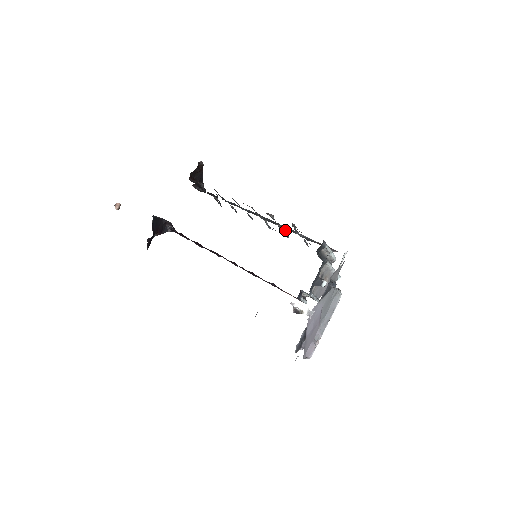
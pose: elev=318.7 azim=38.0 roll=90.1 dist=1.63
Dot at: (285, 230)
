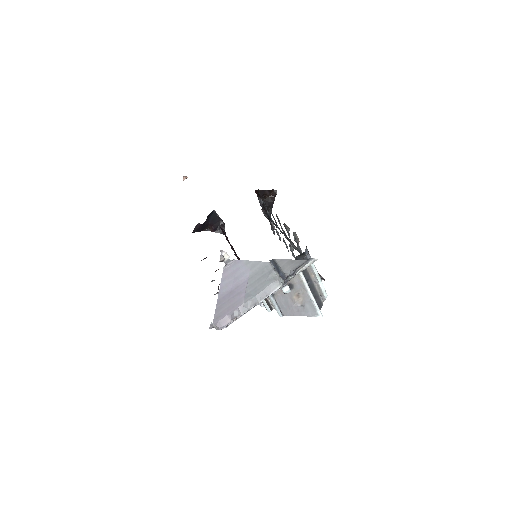
Dot at: occluded
